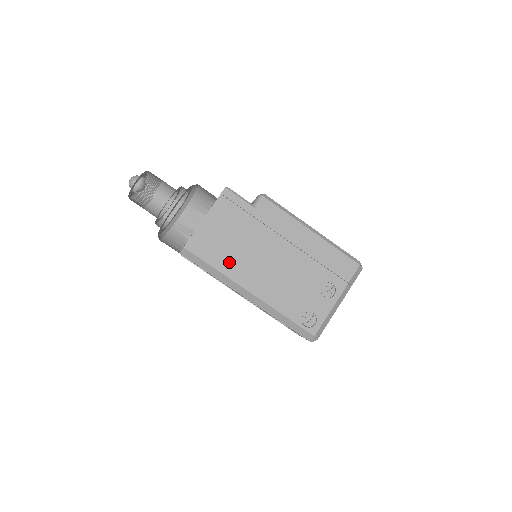
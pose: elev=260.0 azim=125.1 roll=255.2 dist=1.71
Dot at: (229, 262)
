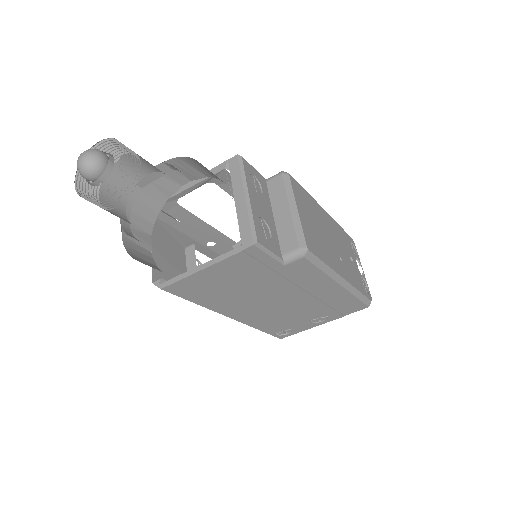
Dot at: (218, 301)
